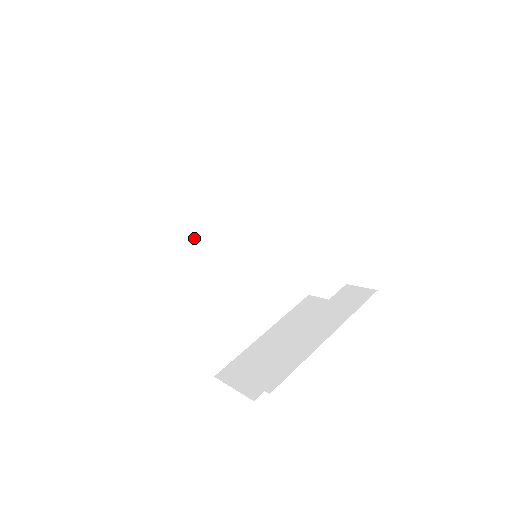
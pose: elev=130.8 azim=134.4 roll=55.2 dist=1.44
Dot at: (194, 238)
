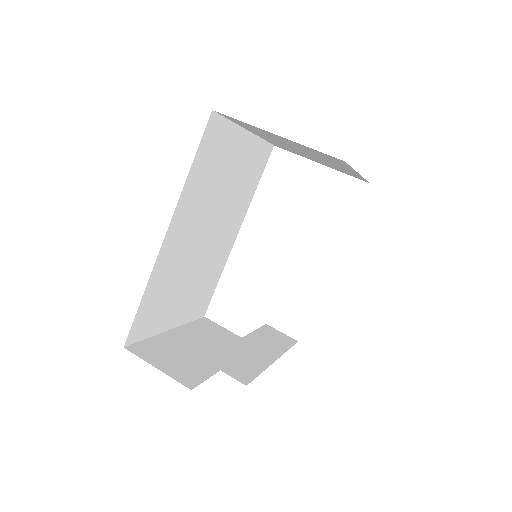
Dot at: (208, 202)
